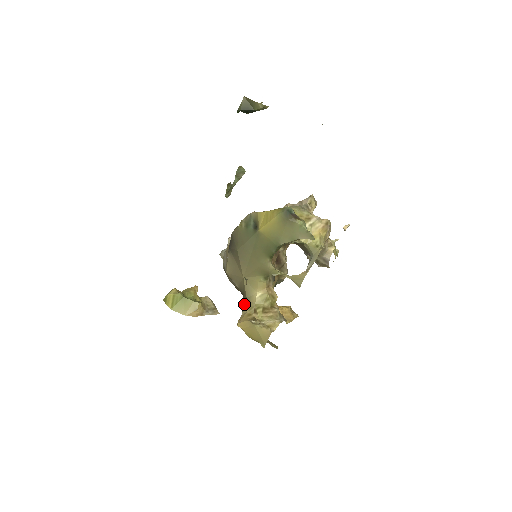
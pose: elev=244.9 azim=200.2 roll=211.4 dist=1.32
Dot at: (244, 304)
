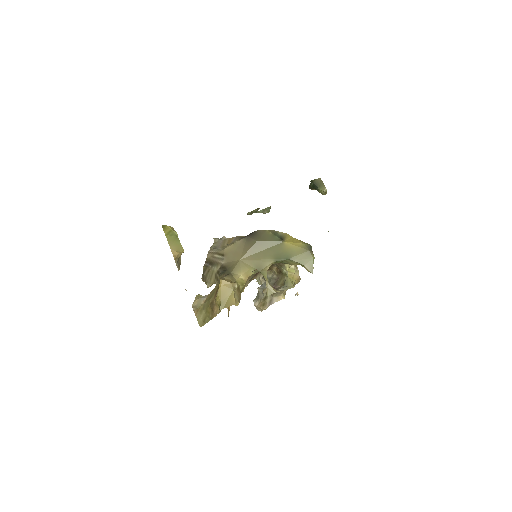
Dot at: (226, 275)
